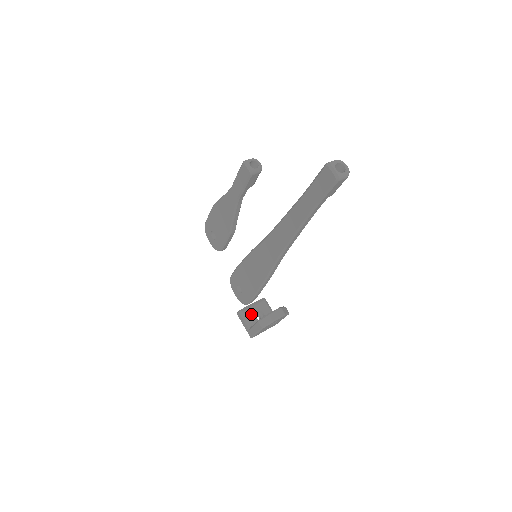
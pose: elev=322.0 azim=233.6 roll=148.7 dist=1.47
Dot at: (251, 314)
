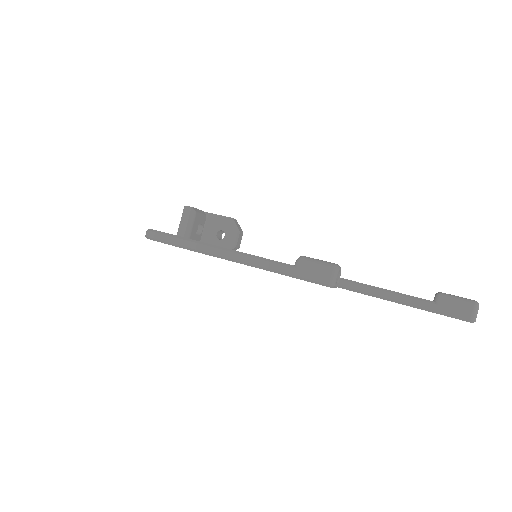
Dot at: (194, 237)
